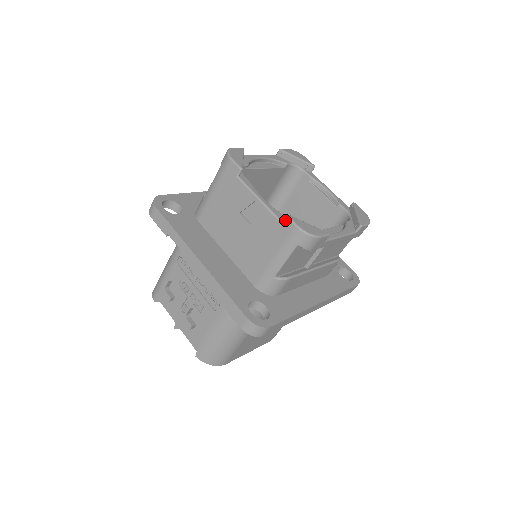
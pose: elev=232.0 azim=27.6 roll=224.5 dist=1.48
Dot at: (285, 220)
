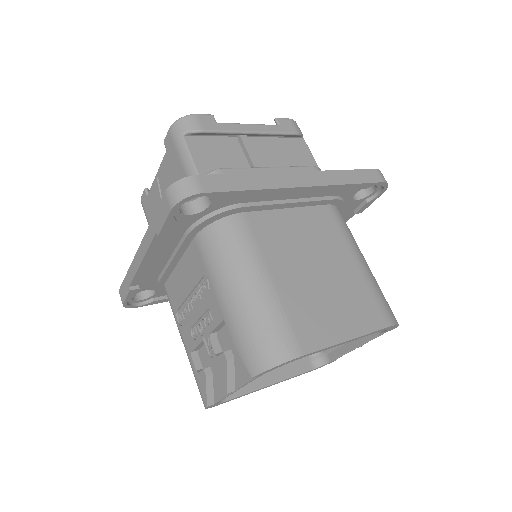
Dot at: (165, 143)
